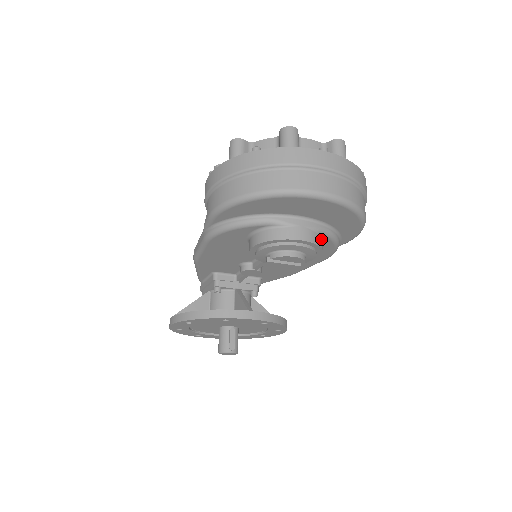
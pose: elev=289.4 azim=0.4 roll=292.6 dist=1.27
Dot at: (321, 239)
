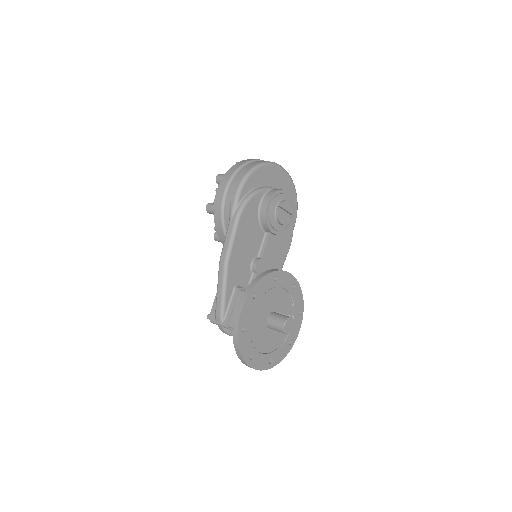
Dot at: occluded
